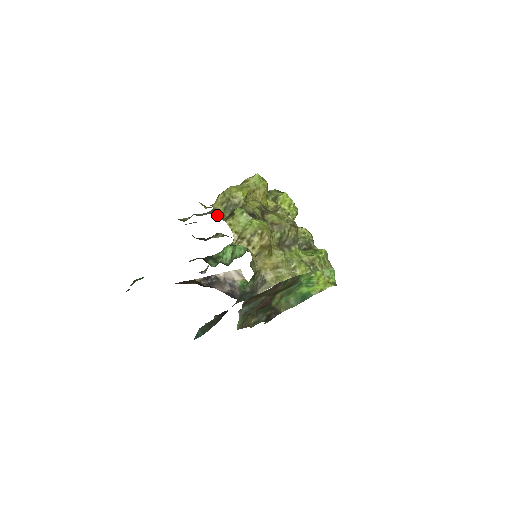
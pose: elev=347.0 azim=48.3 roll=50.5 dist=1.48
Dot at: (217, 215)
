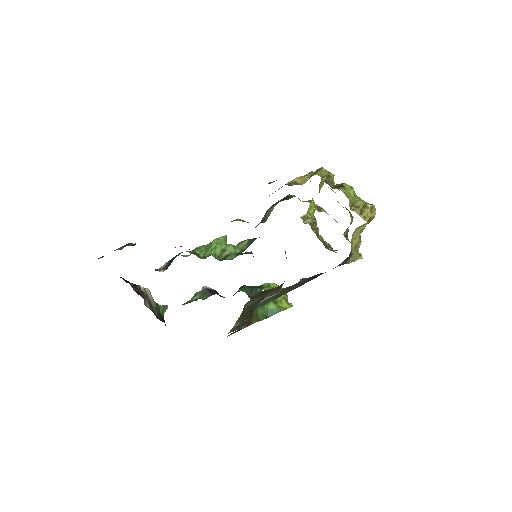
Dot at: occluded
